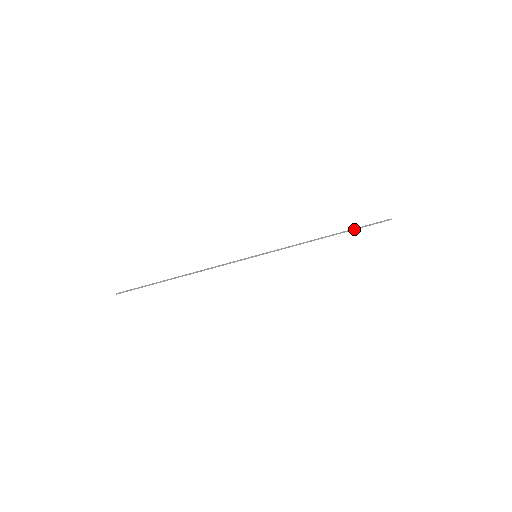
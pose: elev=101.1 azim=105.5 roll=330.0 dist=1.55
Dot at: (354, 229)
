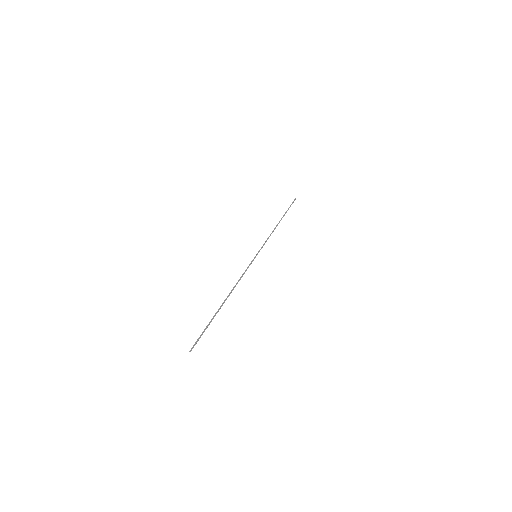
Dot at: (286, 212)
